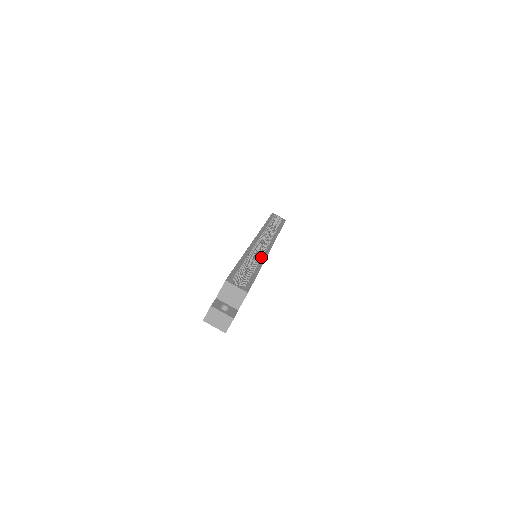
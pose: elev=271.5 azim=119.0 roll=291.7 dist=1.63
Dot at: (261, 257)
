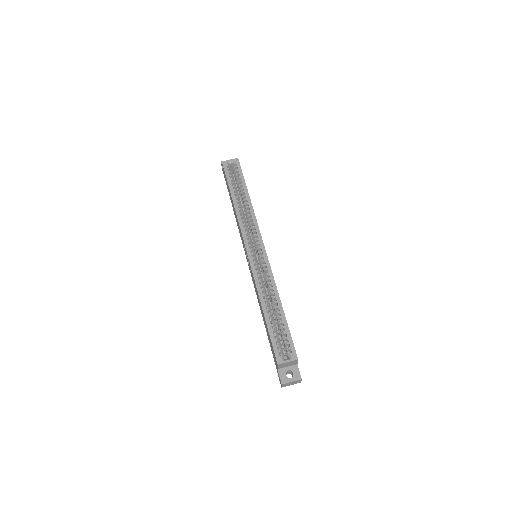
Dot at: (270, 282)
